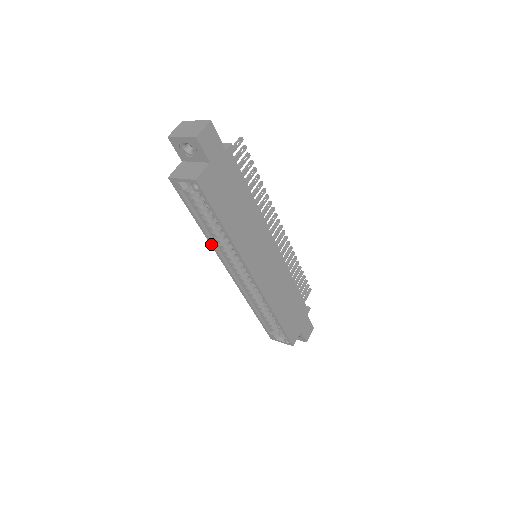
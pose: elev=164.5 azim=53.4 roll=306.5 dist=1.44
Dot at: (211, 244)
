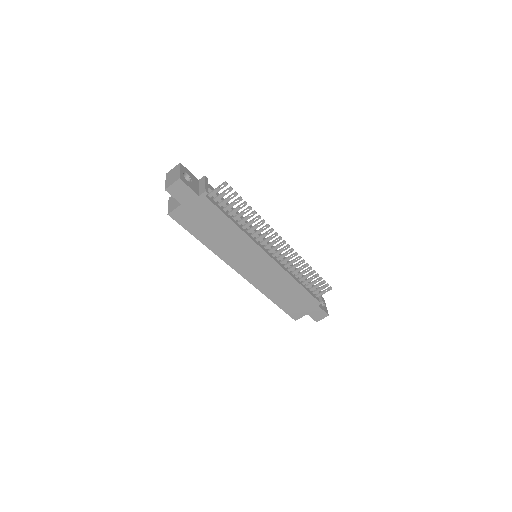
Dot at: occluded
